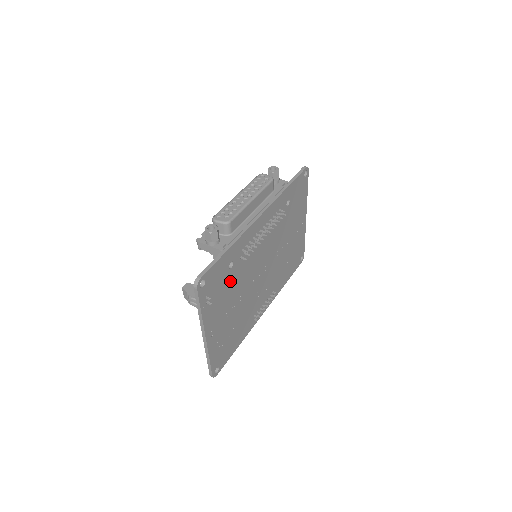
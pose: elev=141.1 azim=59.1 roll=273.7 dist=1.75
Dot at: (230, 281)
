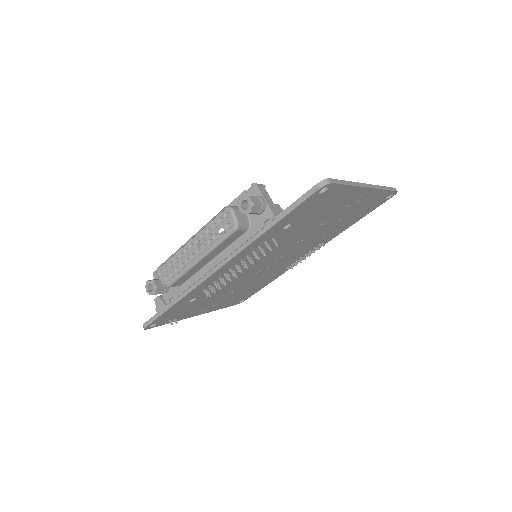
Dot at: (204, 298)
